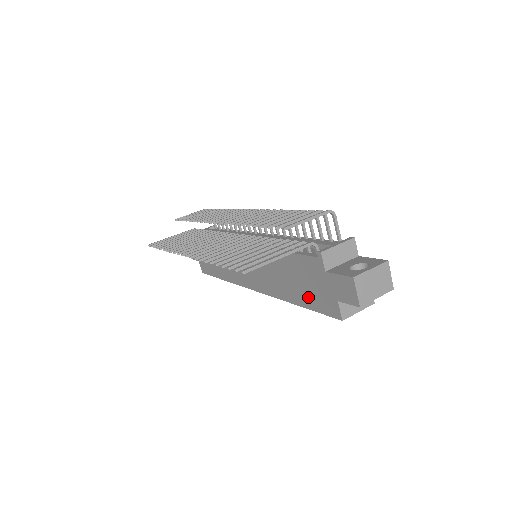
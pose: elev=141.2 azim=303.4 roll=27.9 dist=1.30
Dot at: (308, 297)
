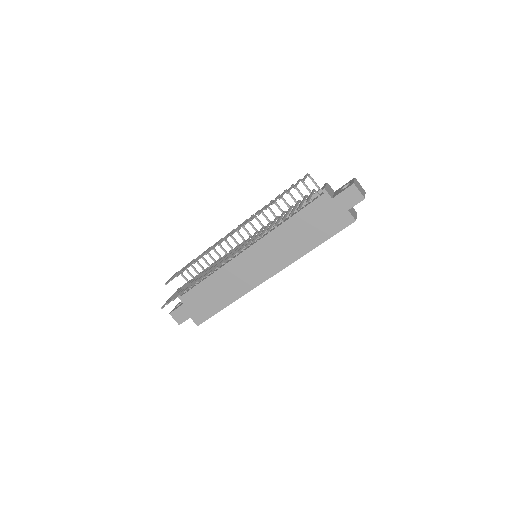
Dot at: (324, 231)
